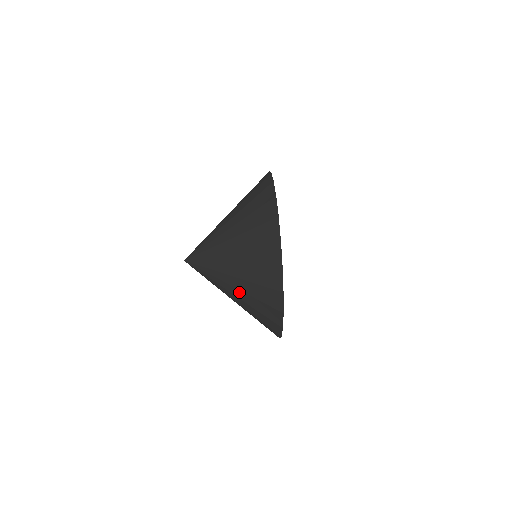
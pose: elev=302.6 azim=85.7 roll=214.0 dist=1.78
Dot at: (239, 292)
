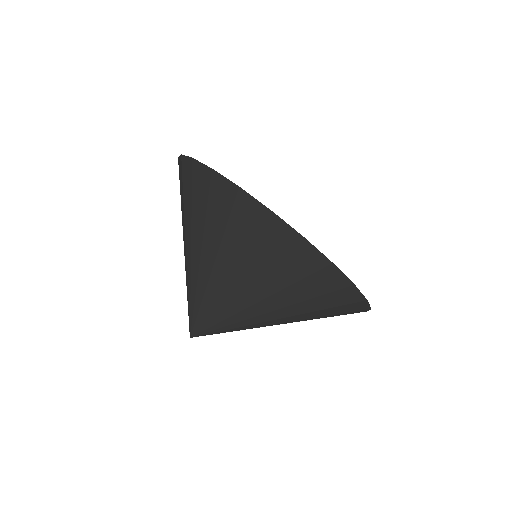
Dot at: occluded
